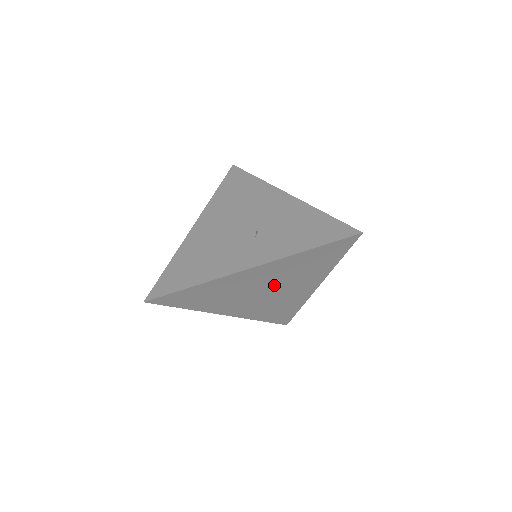
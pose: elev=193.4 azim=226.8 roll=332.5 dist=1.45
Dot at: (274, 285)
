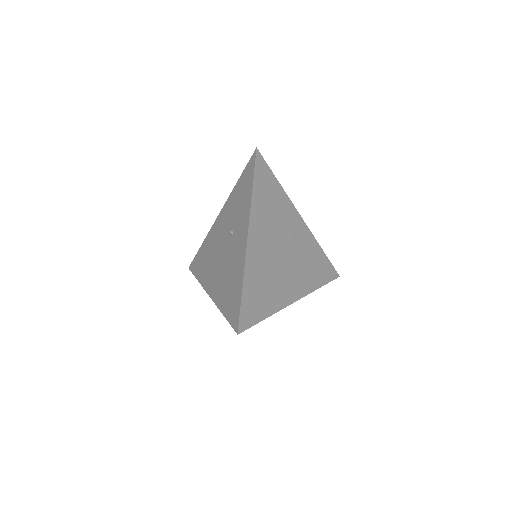
Dot at: (279, 239)
